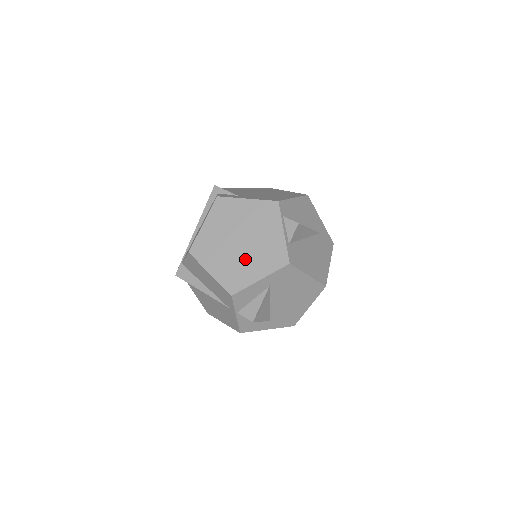
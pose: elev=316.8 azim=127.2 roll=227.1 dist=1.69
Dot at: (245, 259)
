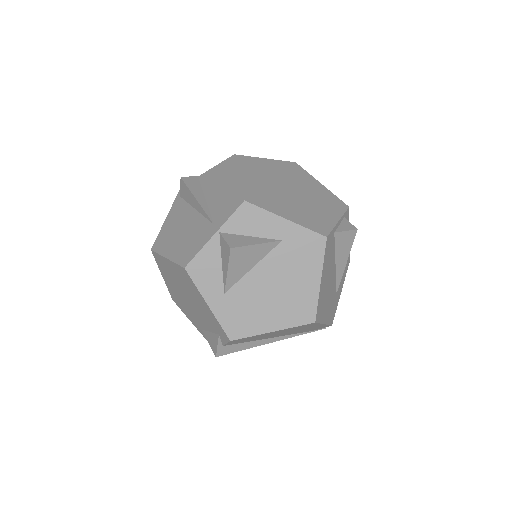
Dot at: (285, 199)
